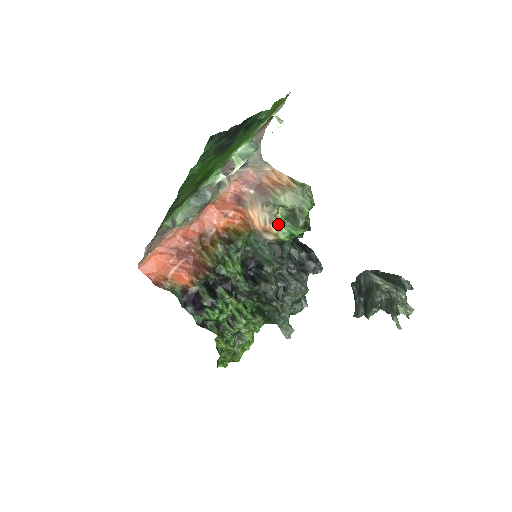
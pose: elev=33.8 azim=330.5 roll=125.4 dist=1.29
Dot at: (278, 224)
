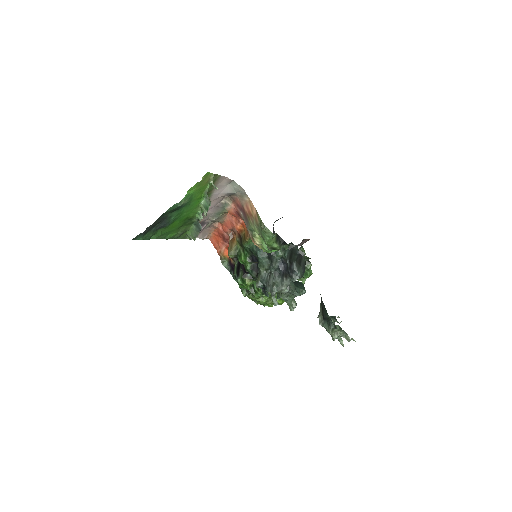
Dot at: (257, 243)
